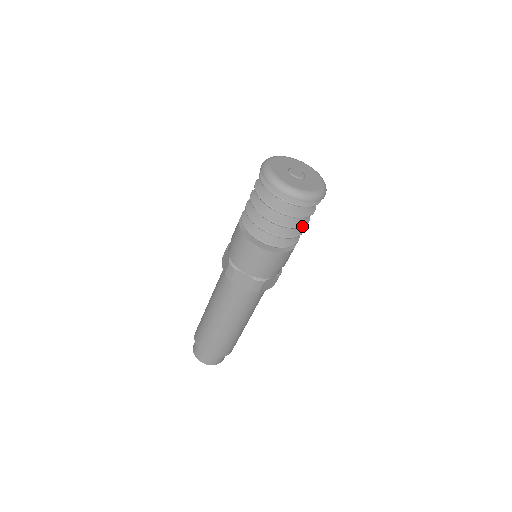
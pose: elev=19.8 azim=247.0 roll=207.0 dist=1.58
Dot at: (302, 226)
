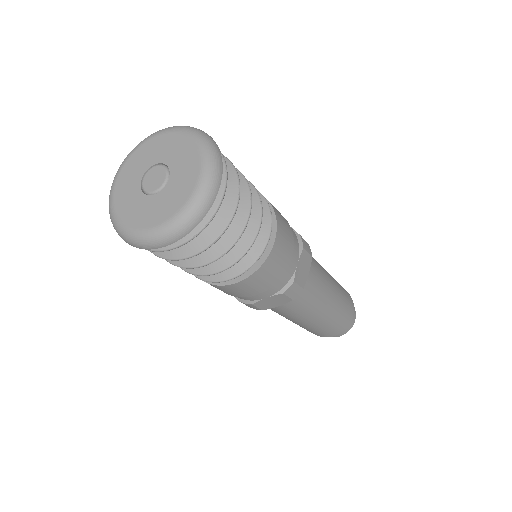
Dot at: (207, 262)
